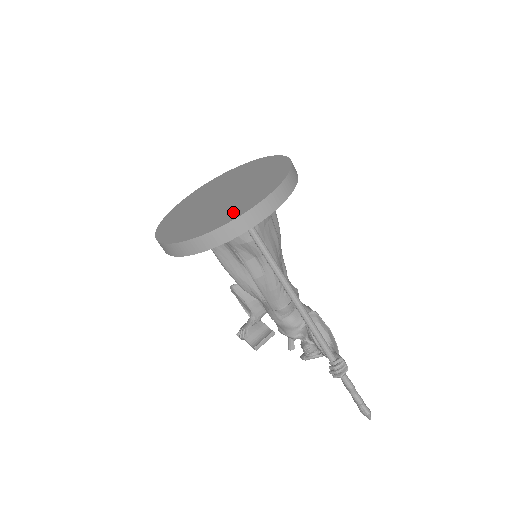
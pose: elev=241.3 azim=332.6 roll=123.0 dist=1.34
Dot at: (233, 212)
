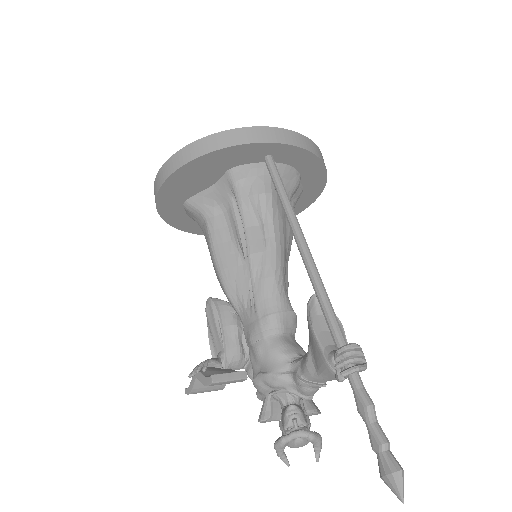
Dot at: occluded
